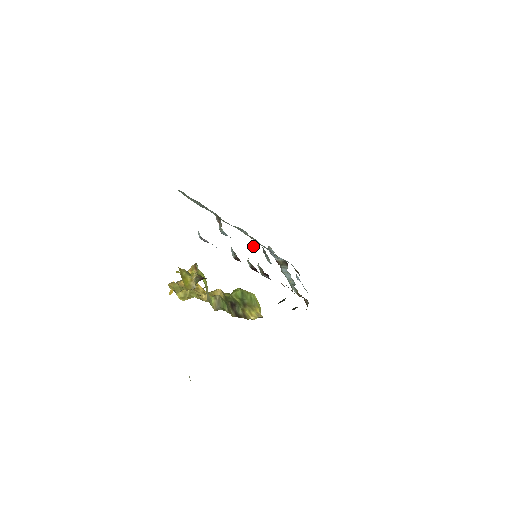
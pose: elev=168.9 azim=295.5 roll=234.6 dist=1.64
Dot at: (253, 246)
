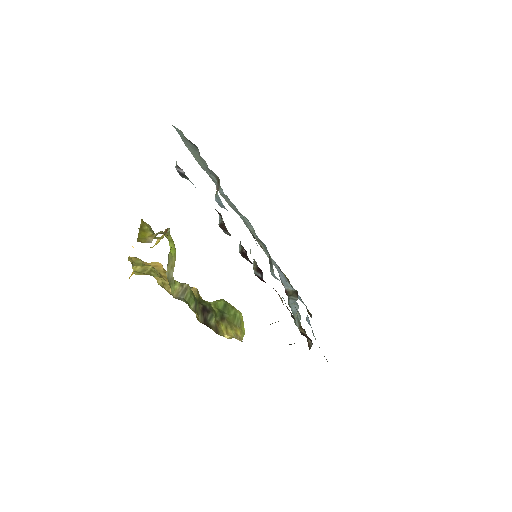
Dot at: (255, 240)
